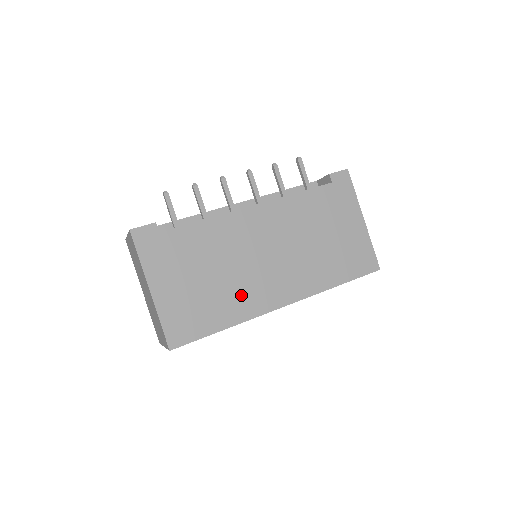
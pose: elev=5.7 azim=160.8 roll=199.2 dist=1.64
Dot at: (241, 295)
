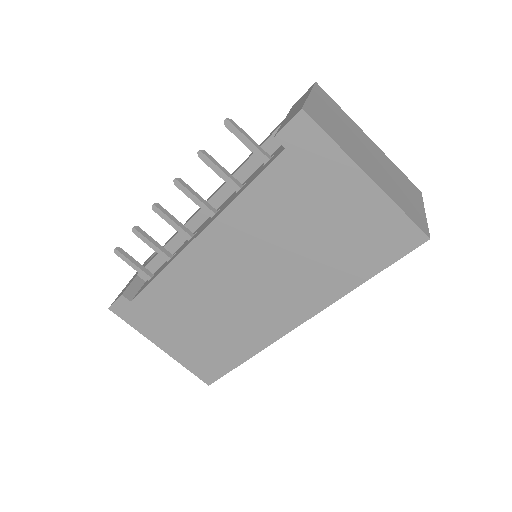
Dot at: (243, 329)
